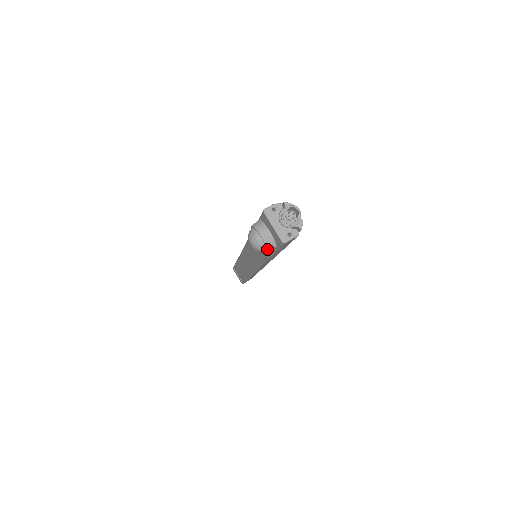
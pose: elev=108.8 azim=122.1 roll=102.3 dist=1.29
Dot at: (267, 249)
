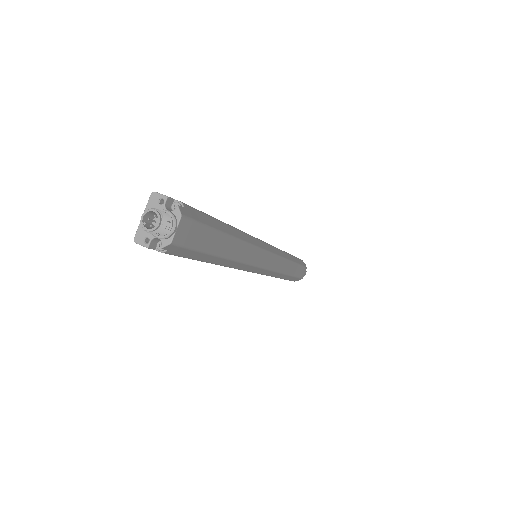
Dot at: occluded
